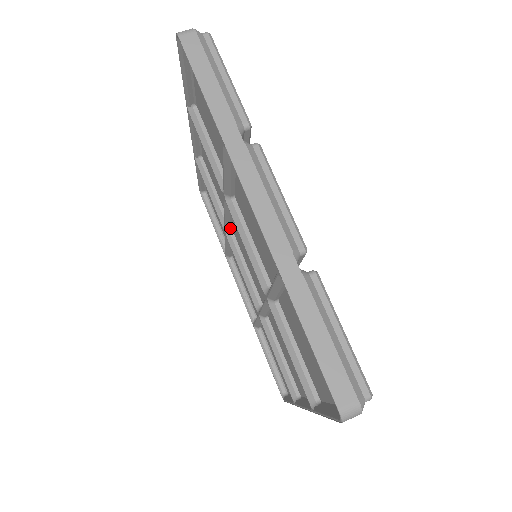
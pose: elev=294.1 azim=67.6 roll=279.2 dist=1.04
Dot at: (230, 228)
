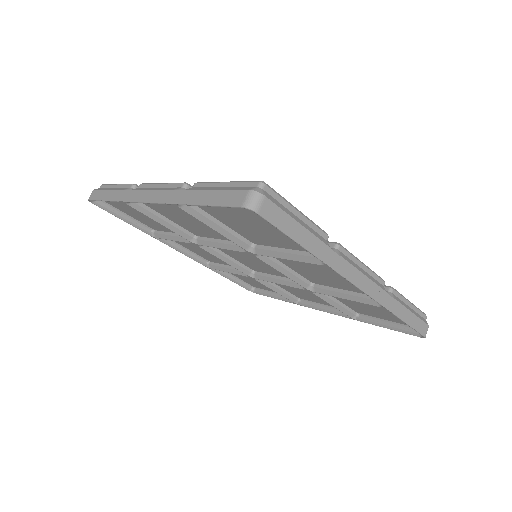
Dot at: (244, 268)
